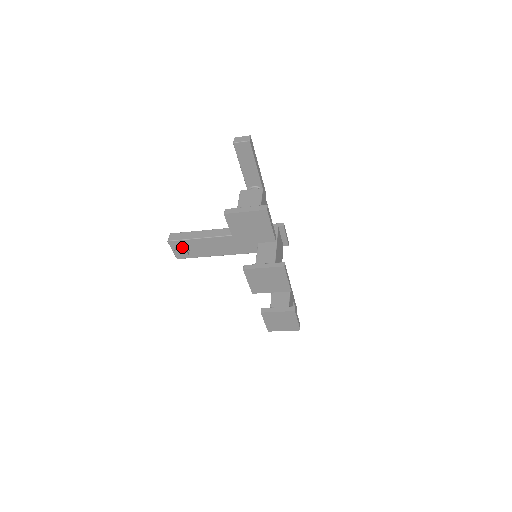
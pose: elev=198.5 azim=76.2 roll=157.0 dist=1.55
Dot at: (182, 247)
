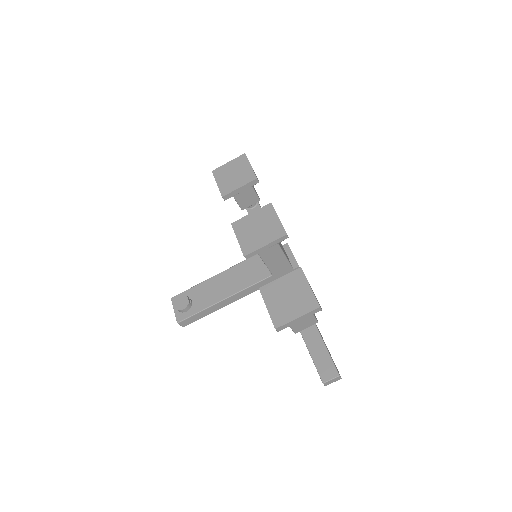
Dot at: (184, 296)
